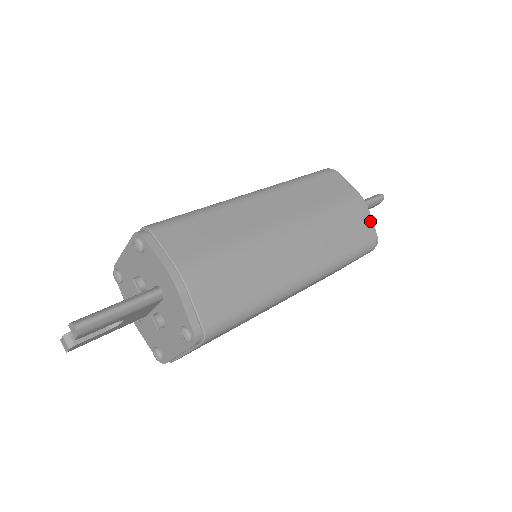
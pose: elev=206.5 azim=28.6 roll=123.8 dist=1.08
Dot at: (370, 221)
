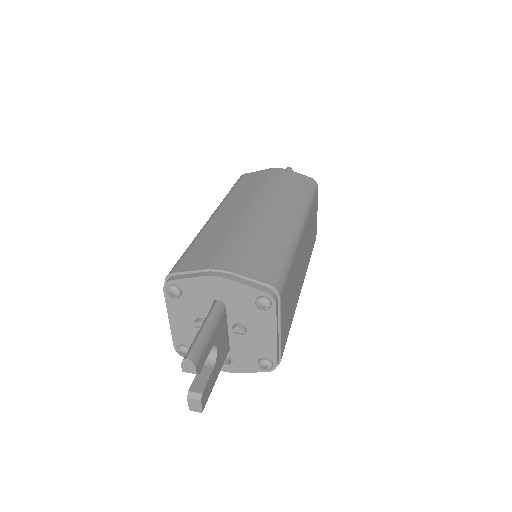
Dot at: (296, 174)
